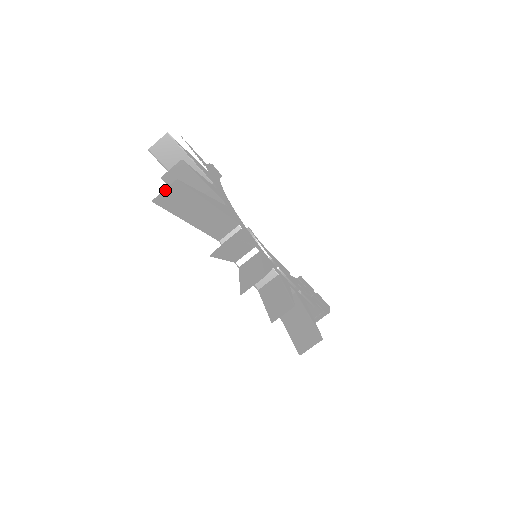
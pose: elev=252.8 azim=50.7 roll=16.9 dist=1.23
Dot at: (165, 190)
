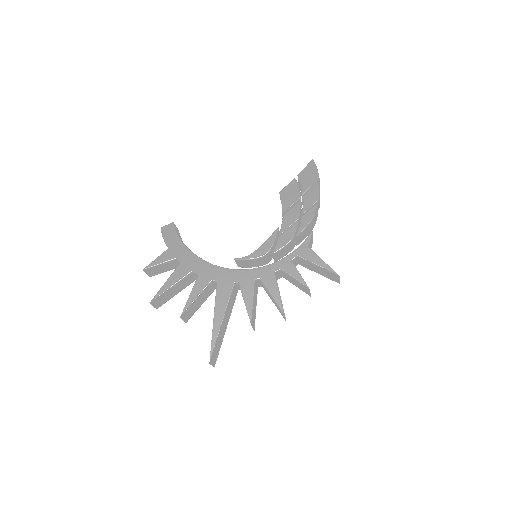
Dot at: (212, 365)
